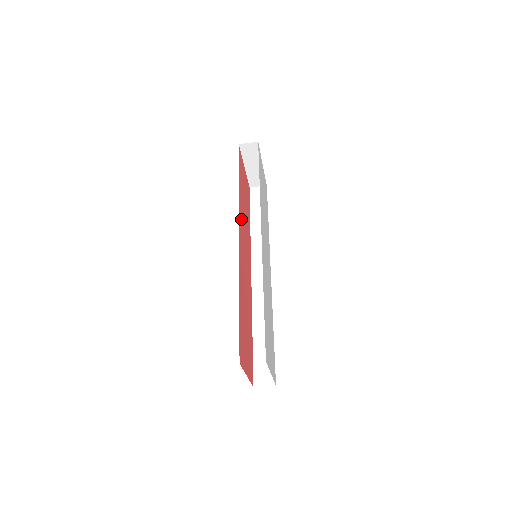
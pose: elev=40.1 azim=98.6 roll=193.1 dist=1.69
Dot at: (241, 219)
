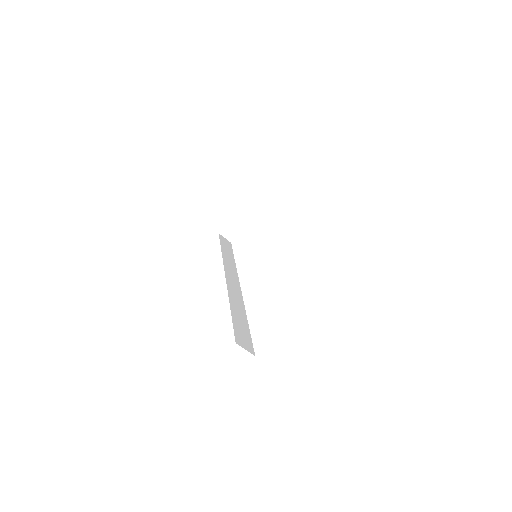
Dot at: occluded
